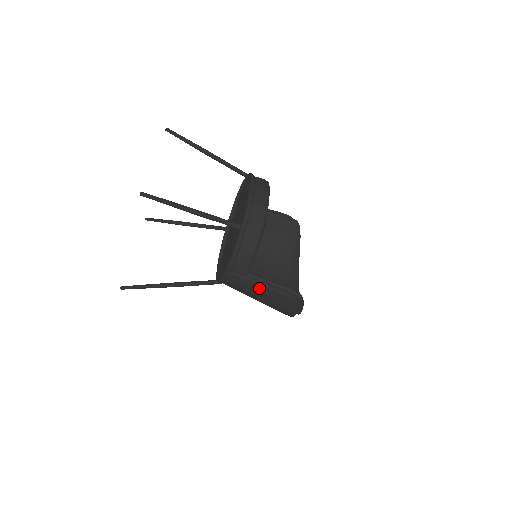
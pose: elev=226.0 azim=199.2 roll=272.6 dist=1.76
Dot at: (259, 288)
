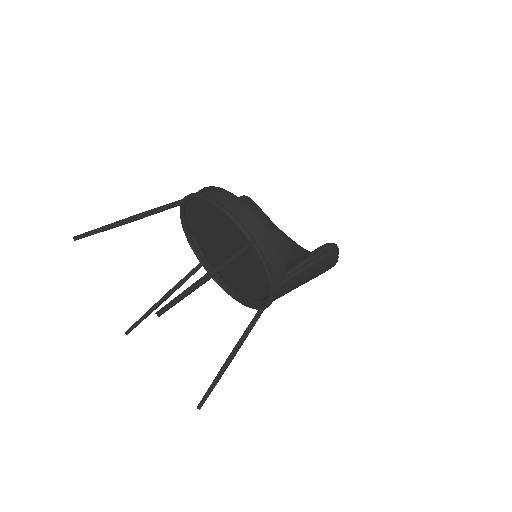
Dot at: (303, 275)
